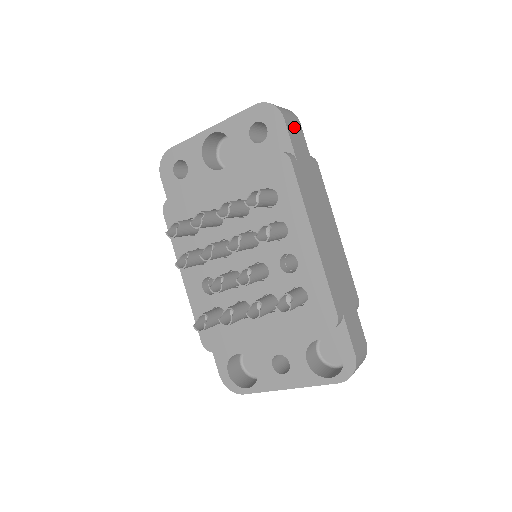
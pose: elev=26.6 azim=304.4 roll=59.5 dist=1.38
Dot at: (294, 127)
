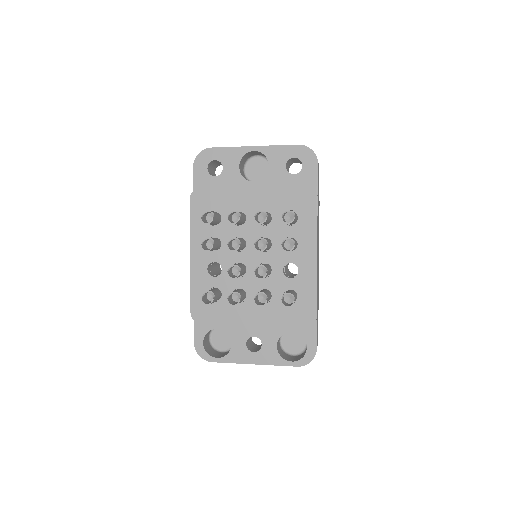
Dot at: occluded
